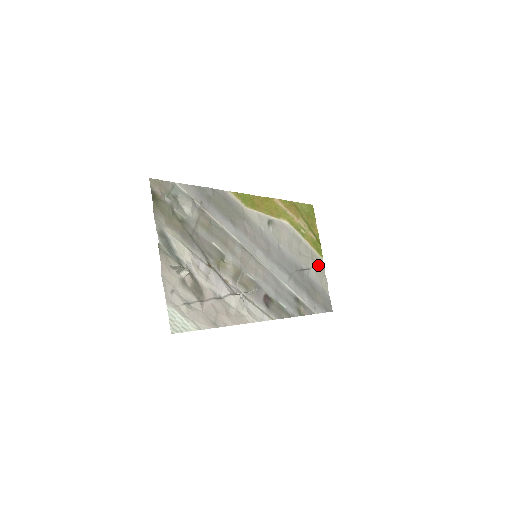
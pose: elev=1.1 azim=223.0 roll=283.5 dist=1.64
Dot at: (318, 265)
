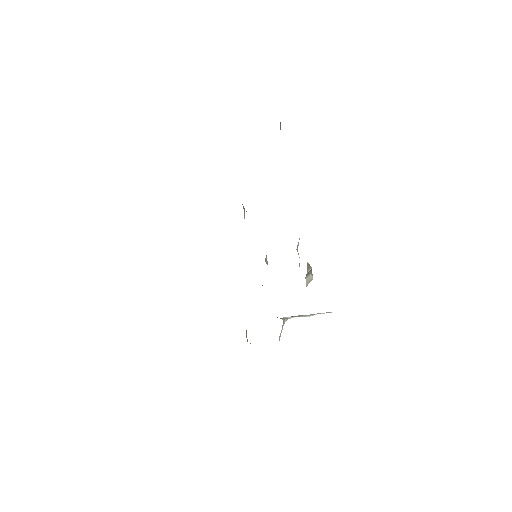
Dot at: occluded
